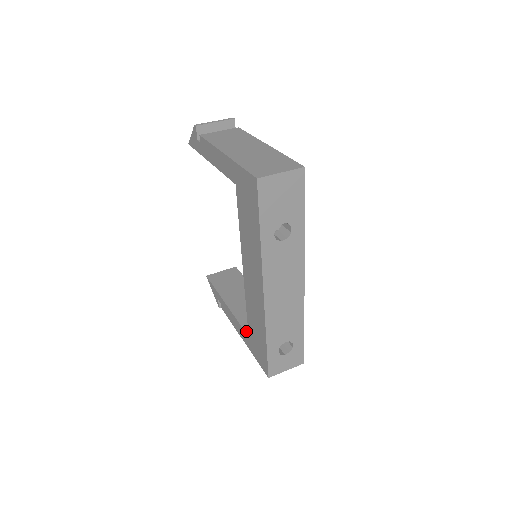
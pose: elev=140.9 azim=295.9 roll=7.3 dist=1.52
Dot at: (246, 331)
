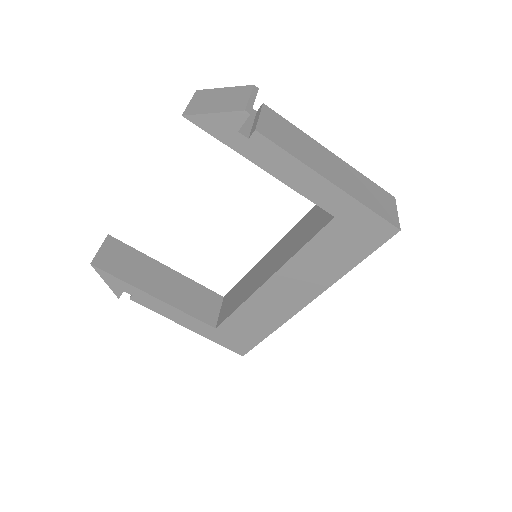
Dot at: (208, 323)
